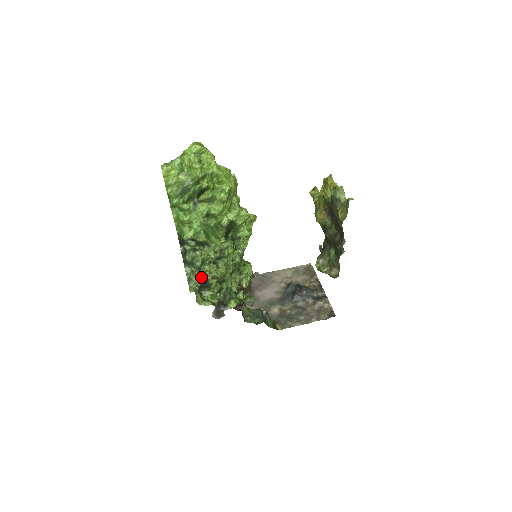
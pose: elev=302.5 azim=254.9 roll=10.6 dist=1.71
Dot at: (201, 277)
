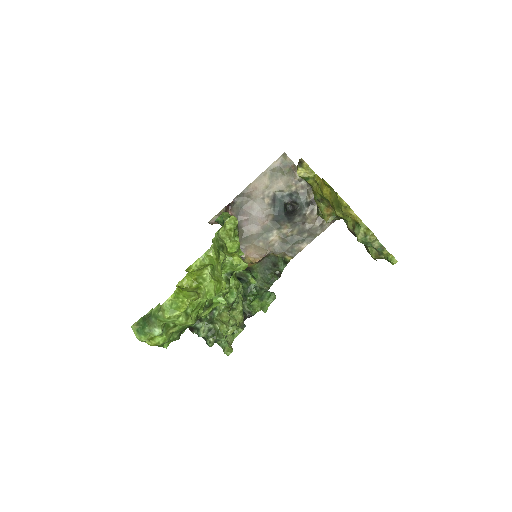
Dot at: occluded
